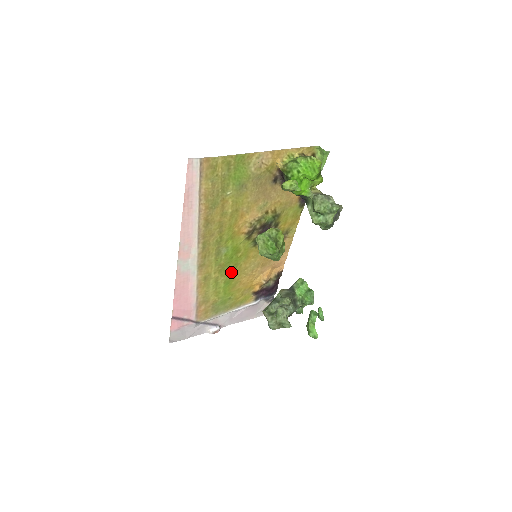
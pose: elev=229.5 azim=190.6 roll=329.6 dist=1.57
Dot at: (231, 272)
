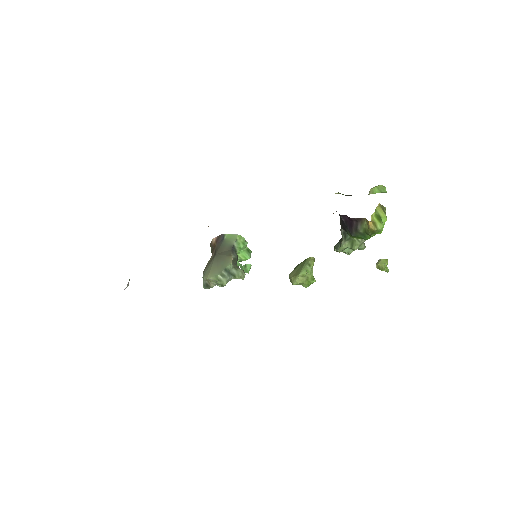
Dot at: occluded
